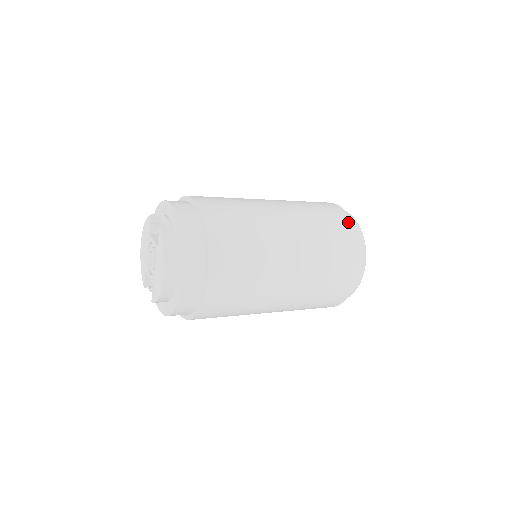
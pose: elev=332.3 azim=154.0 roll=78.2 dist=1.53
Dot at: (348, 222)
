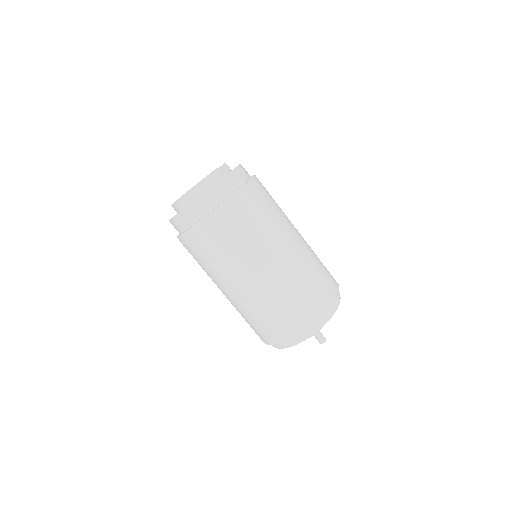
Dot at: (328, 299)
